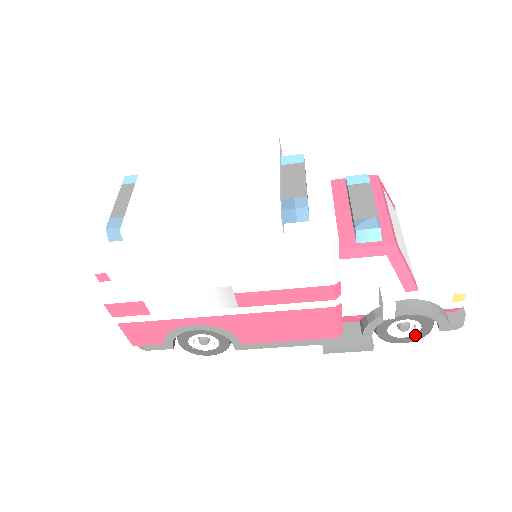
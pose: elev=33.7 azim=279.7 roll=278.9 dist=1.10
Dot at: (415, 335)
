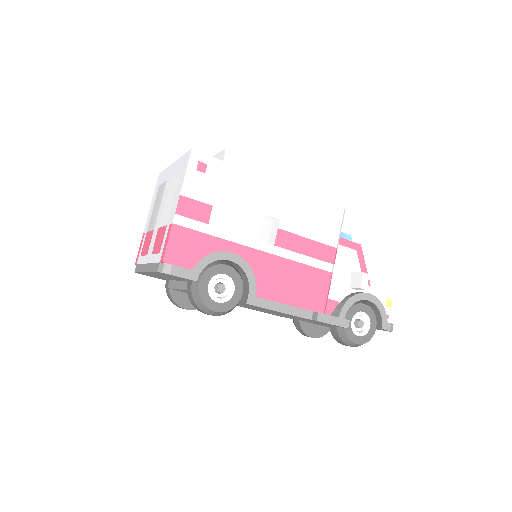
Dot at: (365, 335)
